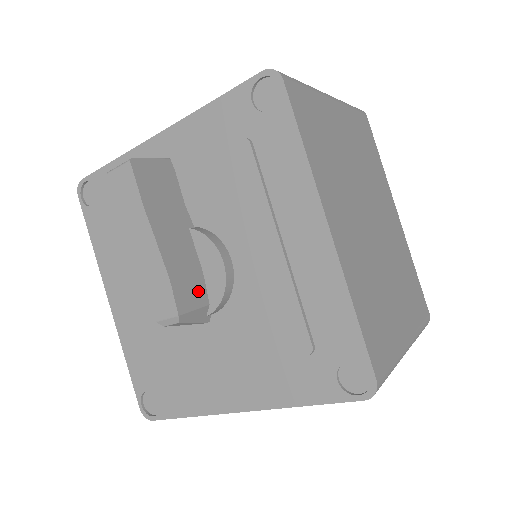
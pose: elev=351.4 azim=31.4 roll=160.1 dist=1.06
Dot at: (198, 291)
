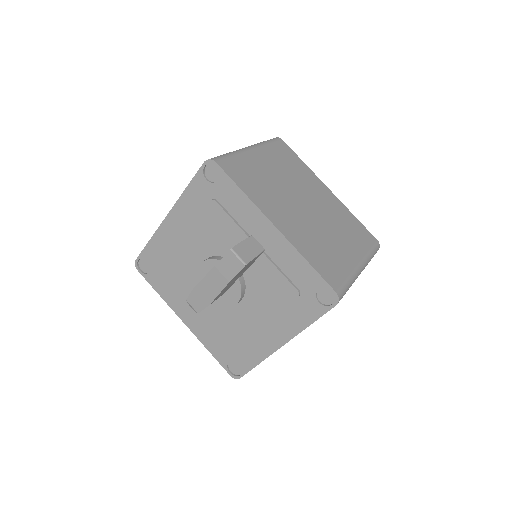
Dot at: occluded
